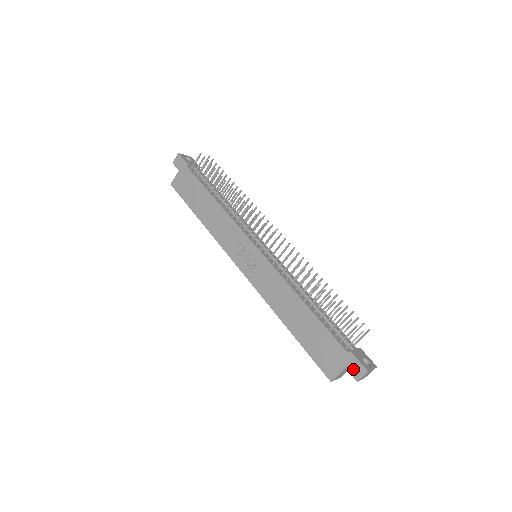
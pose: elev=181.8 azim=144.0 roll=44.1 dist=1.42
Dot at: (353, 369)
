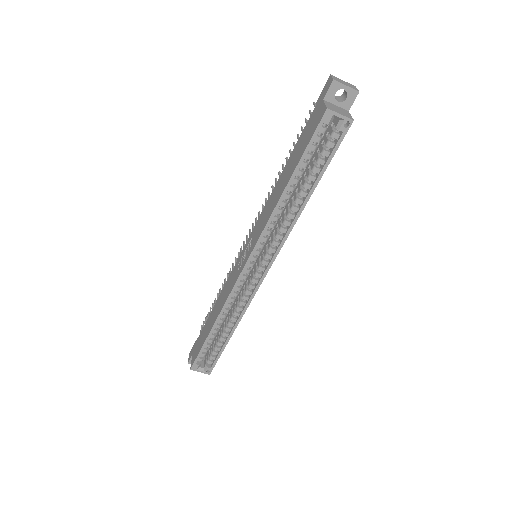
Dot at: (325, 90)
